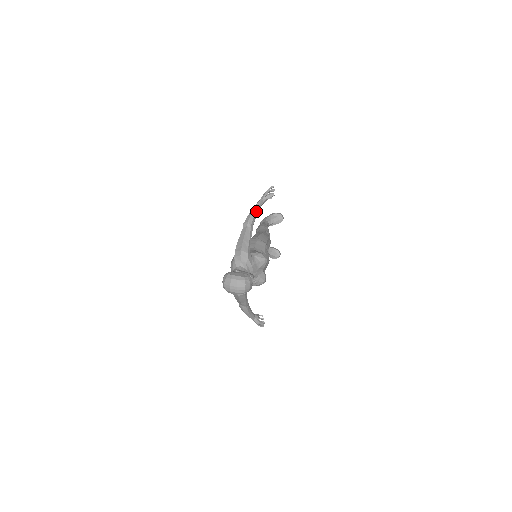
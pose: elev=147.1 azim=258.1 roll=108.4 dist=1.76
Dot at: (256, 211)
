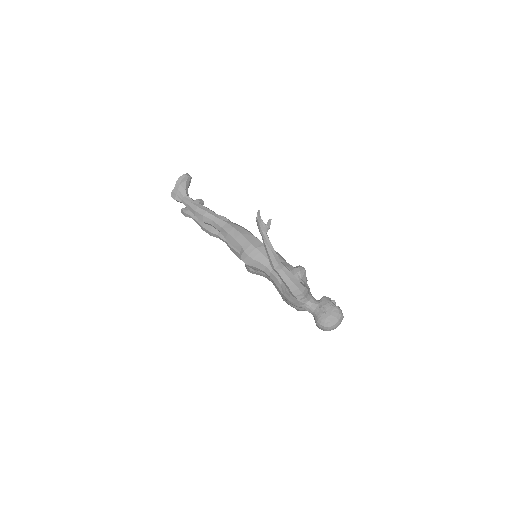
Dot at: occluded
